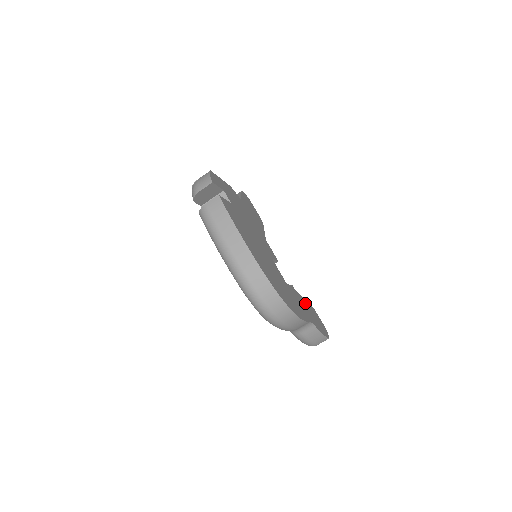
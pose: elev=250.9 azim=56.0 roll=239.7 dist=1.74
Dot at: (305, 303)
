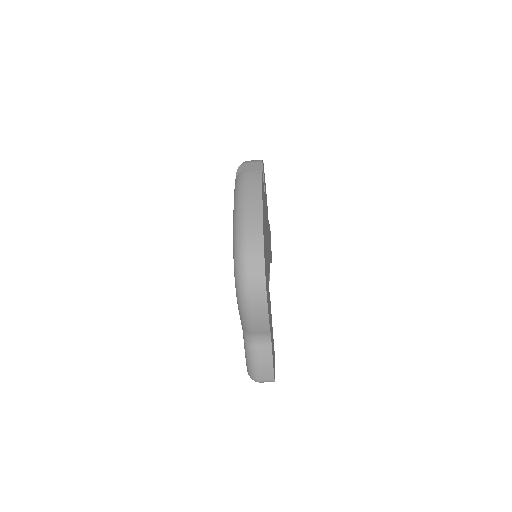
Dot at: (272, 331)
